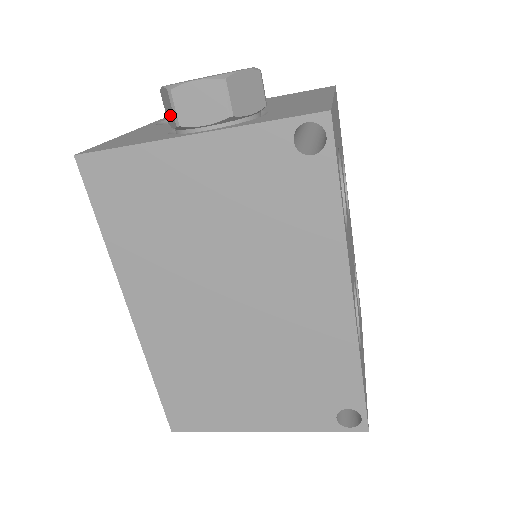
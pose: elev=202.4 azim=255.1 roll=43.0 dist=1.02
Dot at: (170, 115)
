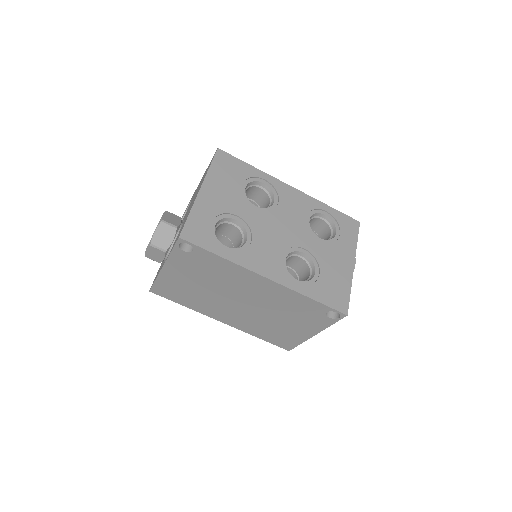
Dot at: occluded
